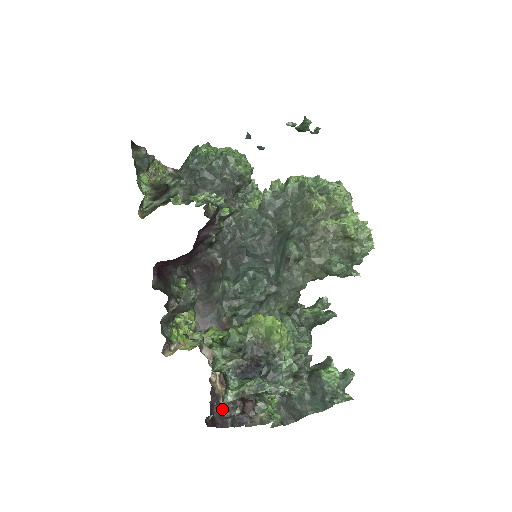
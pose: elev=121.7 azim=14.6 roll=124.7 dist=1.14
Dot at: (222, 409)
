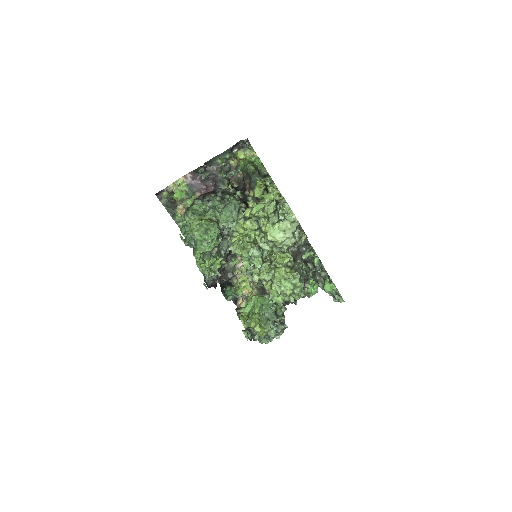
Dot at: occluded
